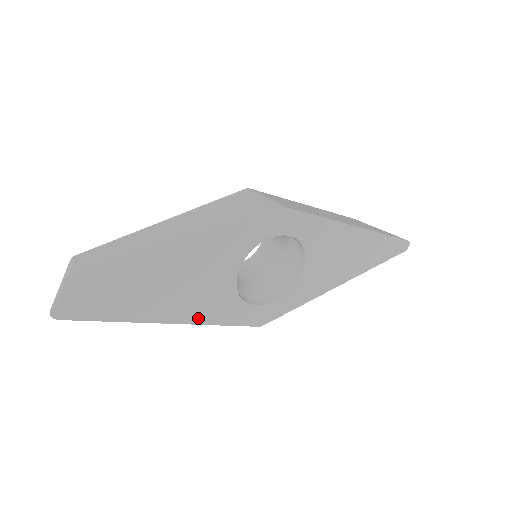
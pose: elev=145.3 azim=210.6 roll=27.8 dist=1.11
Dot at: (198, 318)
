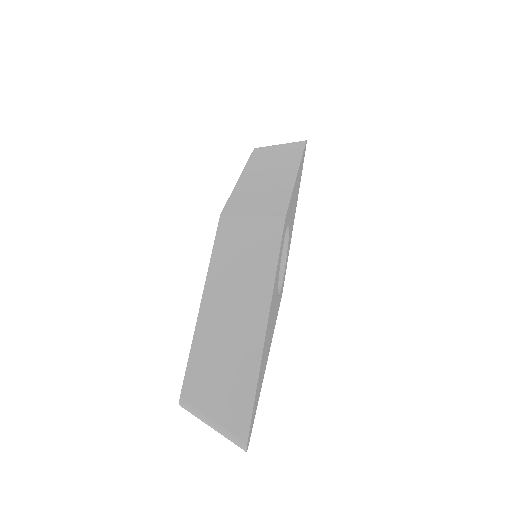
Dot at: (272, 337)
